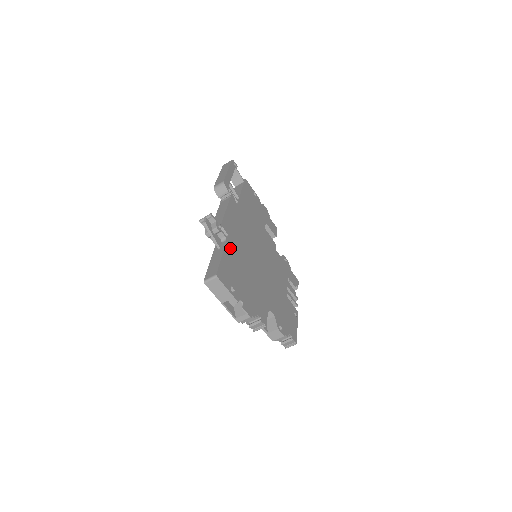
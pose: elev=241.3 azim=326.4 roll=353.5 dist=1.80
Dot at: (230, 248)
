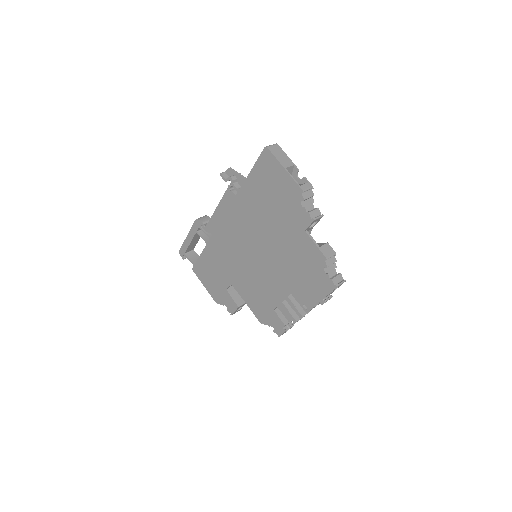
Dot at: occluded
